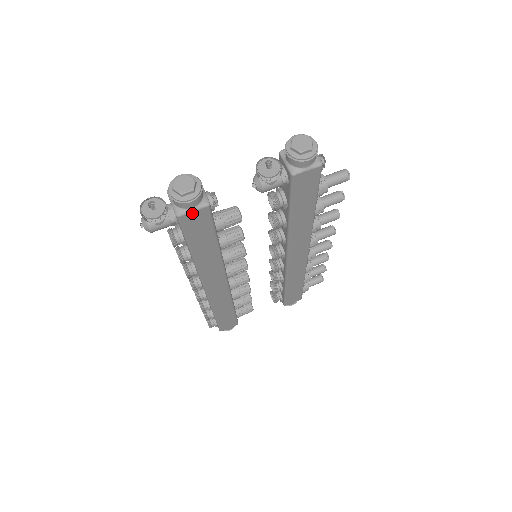
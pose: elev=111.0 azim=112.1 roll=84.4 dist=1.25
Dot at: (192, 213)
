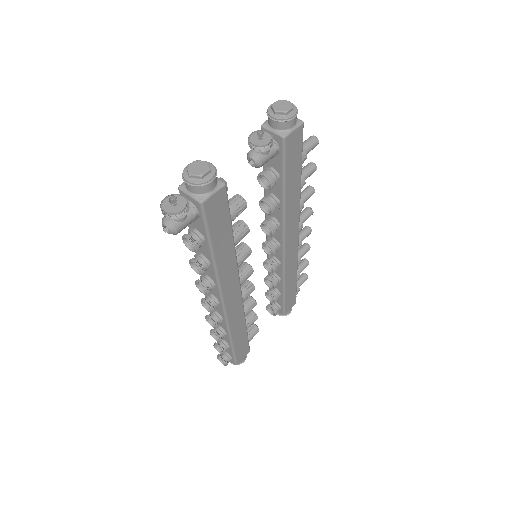
Dot at: (213, 196)
